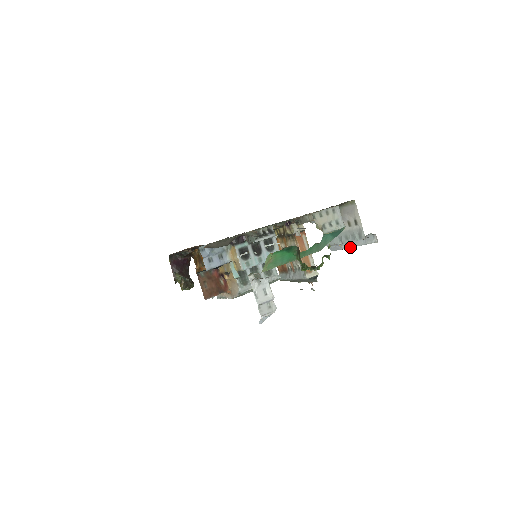
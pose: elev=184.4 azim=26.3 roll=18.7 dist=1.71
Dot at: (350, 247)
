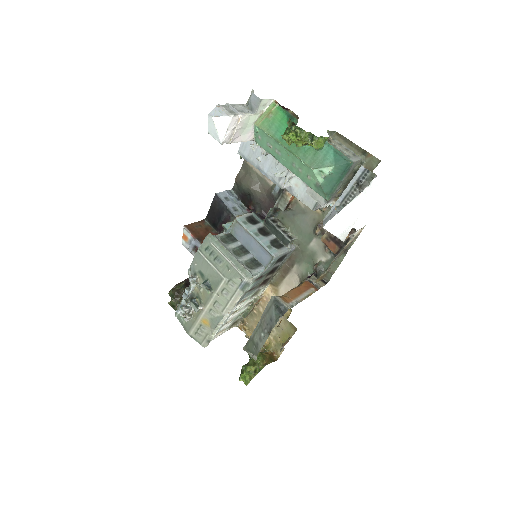
Dot at: (344, 208)
